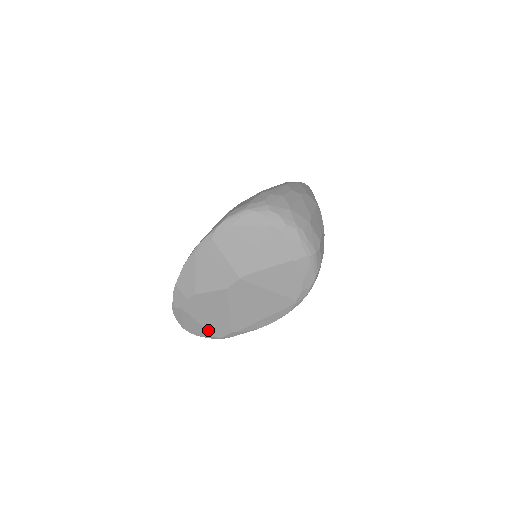
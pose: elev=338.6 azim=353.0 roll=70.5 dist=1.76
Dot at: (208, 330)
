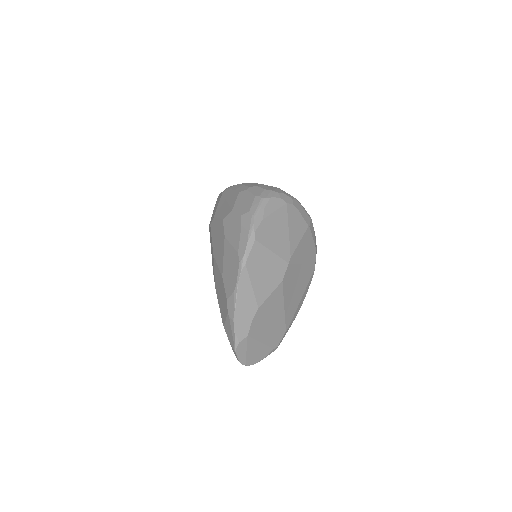
Dot at: (268, 345)
